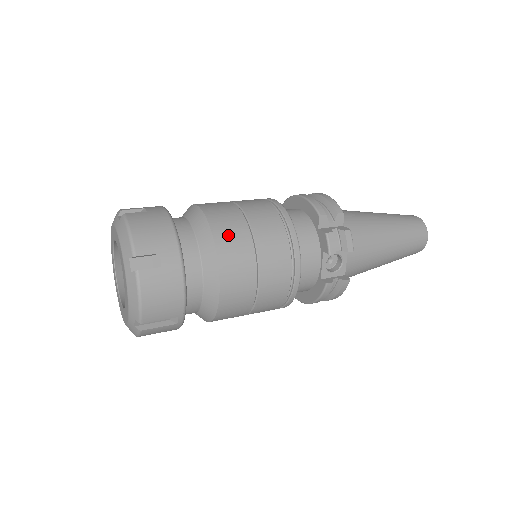
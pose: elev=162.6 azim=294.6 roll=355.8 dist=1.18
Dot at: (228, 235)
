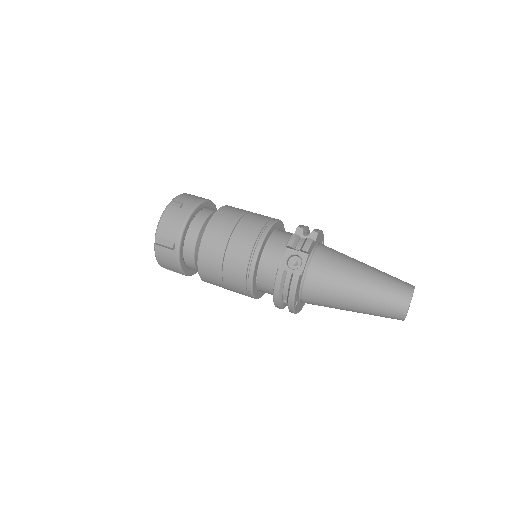
Dot at: (228, 211)
